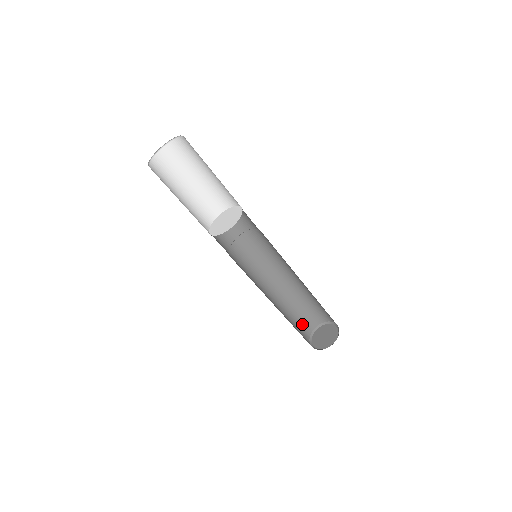
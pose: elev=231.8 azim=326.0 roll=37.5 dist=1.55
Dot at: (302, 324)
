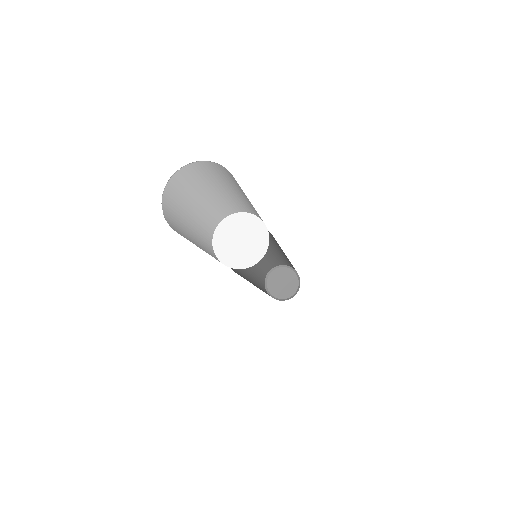
Dot at: (261, 284)
